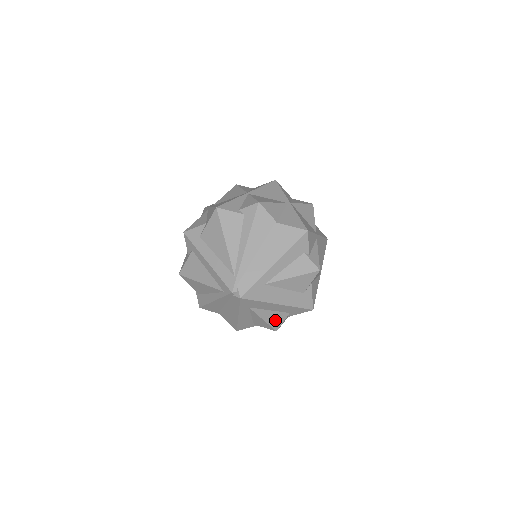
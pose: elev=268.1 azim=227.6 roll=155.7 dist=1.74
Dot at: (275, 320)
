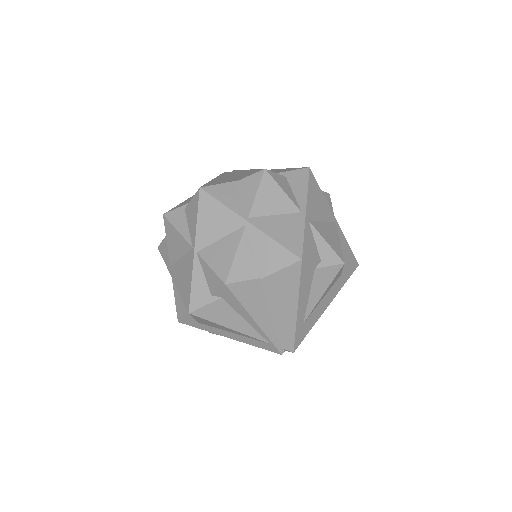
Dot at: occluded
